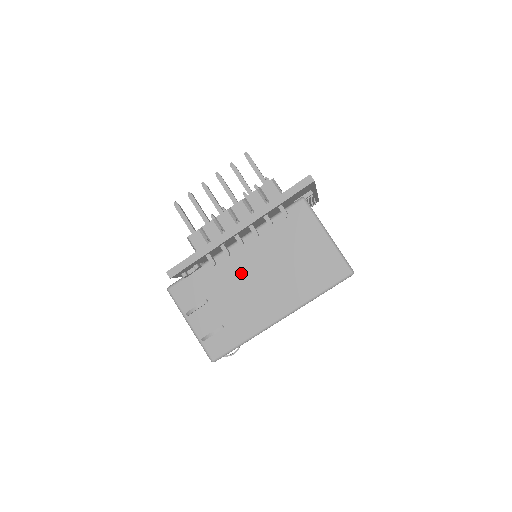
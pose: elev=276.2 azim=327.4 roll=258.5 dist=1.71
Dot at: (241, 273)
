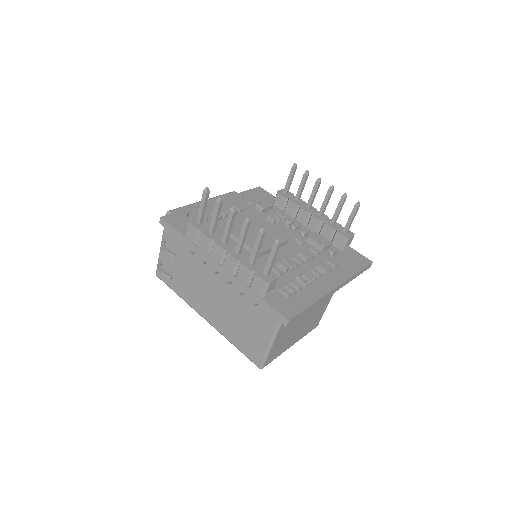
Dot at: (209, 273)
